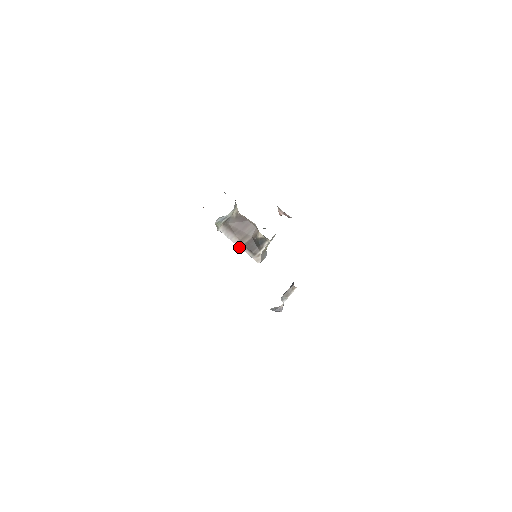
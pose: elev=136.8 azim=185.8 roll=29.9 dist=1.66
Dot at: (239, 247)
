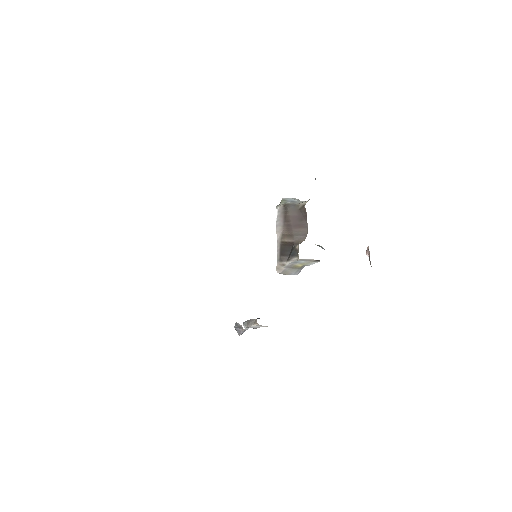
Dot at: (277, 240)
